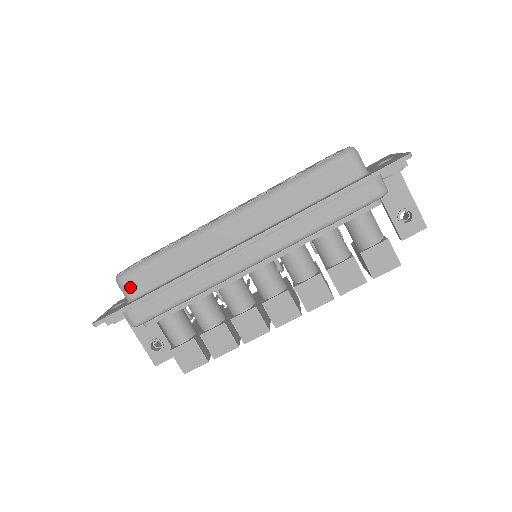
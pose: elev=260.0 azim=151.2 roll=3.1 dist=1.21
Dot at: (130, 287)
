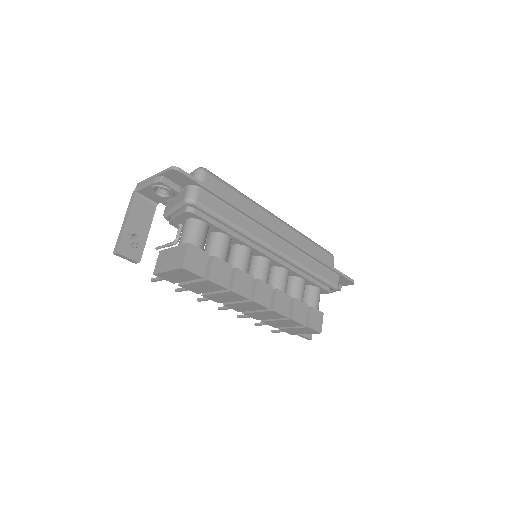
Dot at: (208, 181)
